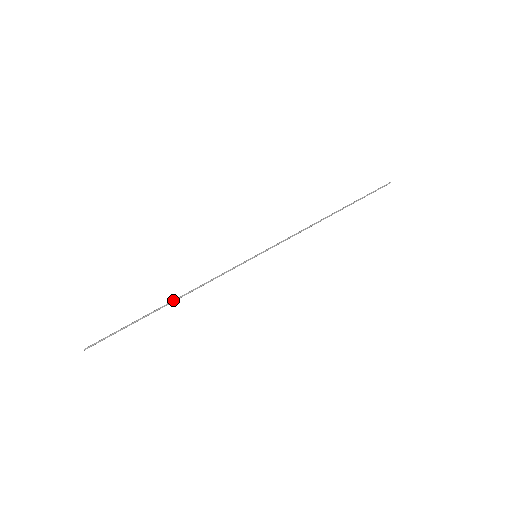
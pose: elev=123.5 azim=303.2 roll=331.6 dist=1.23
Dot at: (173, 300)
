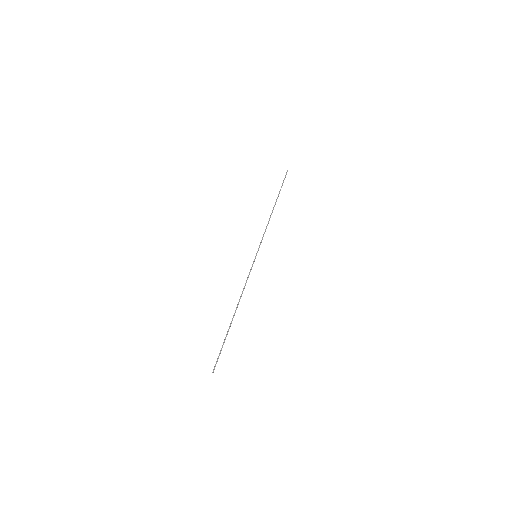
Dot at: (235, 311)
